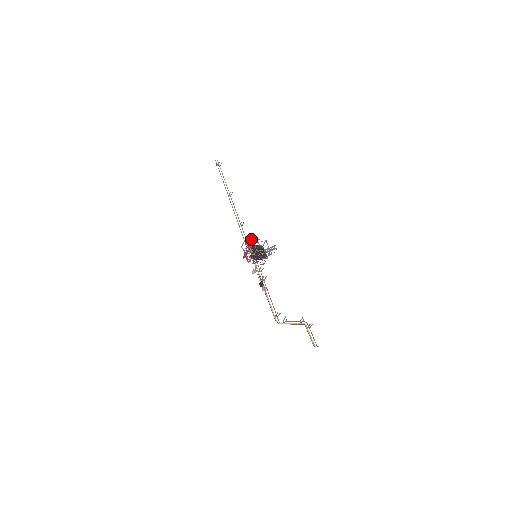
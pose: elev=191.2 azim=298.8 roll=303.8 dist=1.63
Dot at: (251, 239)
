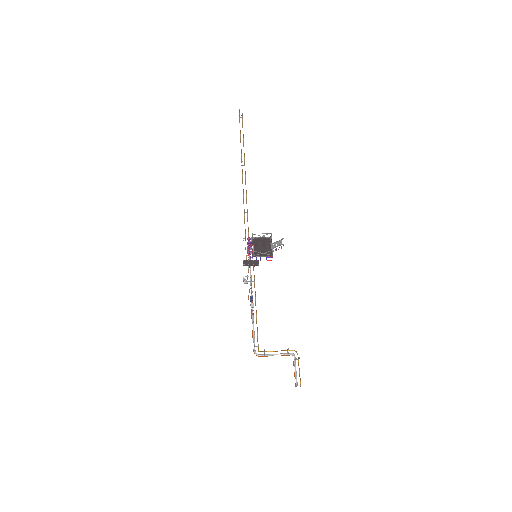
Dot at: occluded
